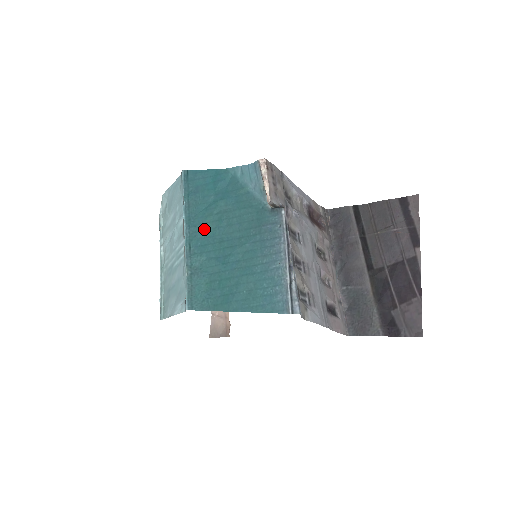
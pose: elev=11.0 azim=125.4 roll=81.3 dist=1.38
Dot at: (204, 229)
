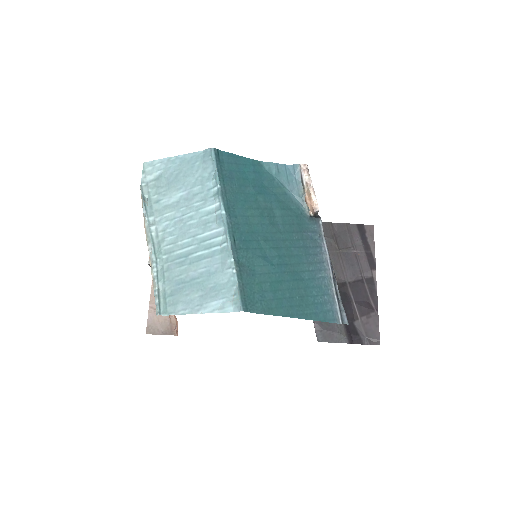
Dot at: (246, 222)
